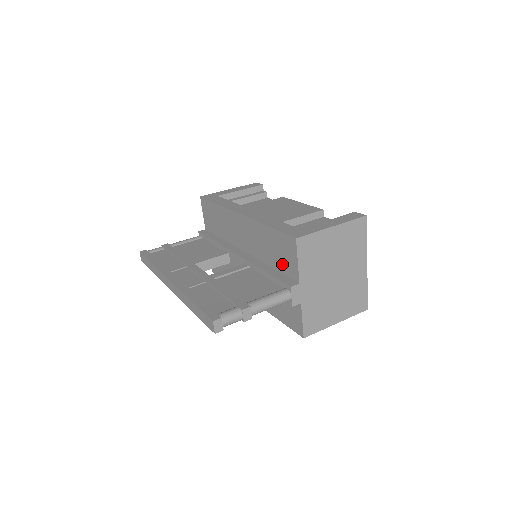
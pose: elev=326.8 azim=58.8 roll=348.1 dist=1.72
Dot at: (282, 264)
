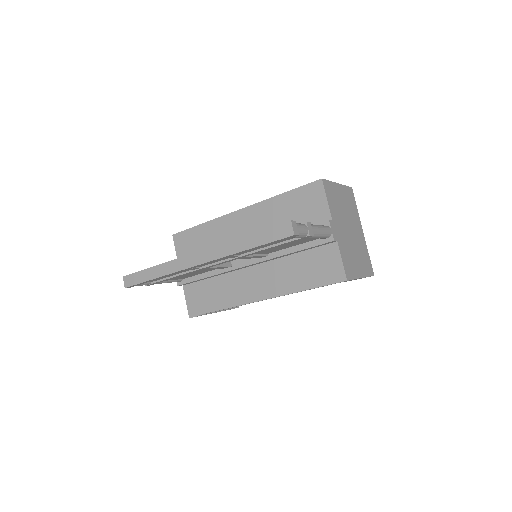
Dot at: (306, 219)
